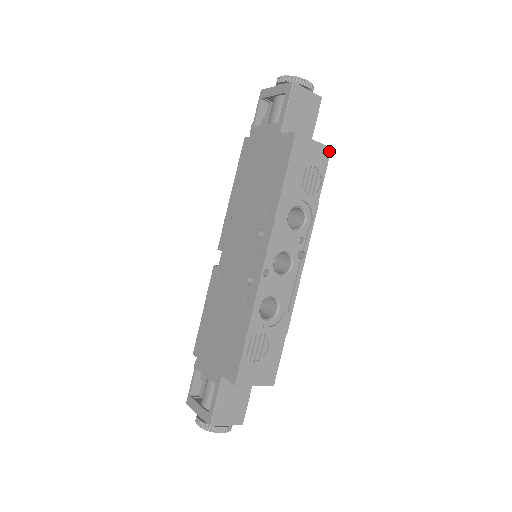
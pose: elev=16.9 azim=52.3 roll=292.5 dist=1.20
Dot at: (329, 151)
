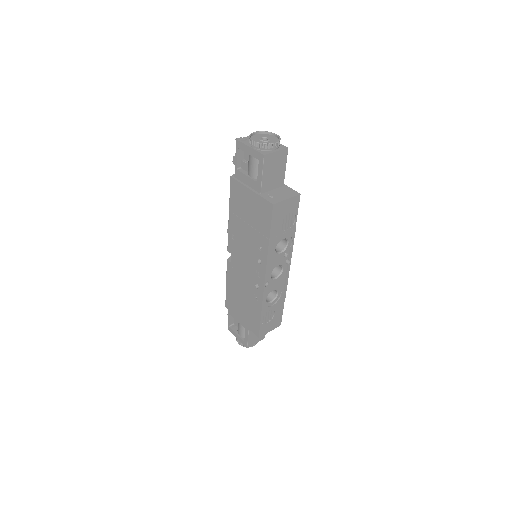
Dot at: (299, 197)
